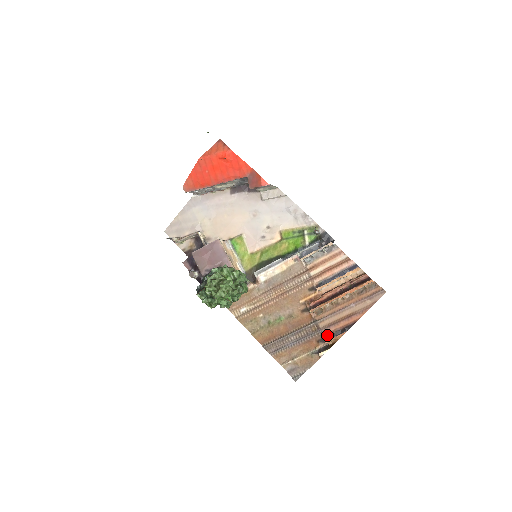
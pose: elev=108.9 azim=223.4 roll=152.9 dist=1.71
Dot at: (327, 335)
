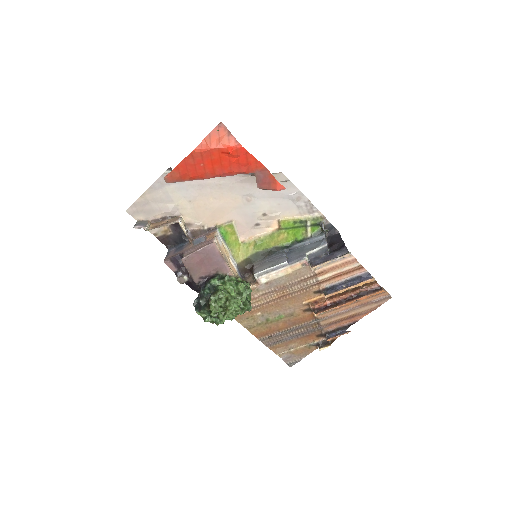
Dot at: (327, 331)
